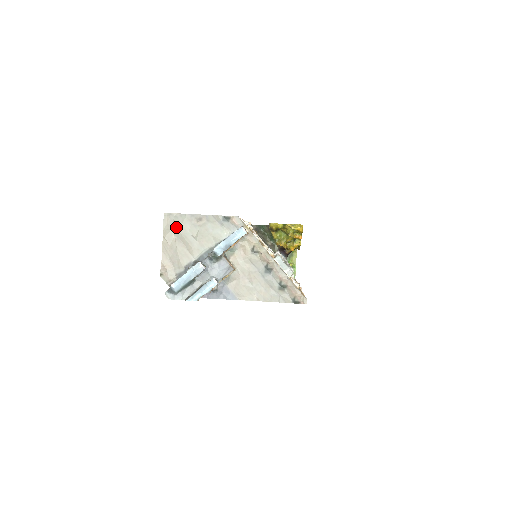
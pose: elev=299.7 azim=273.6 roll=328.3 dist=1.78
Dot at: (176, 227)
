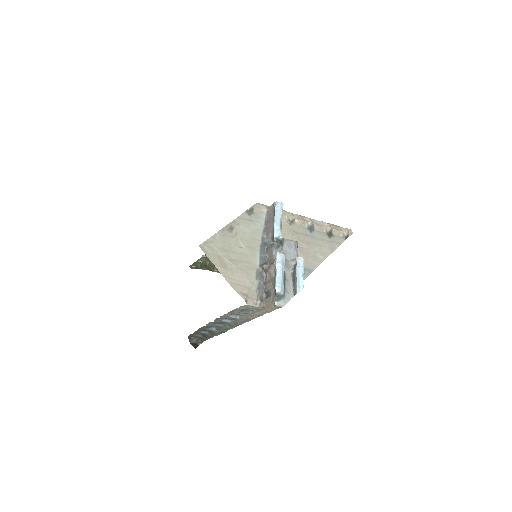
Dot at: (220, 250)
